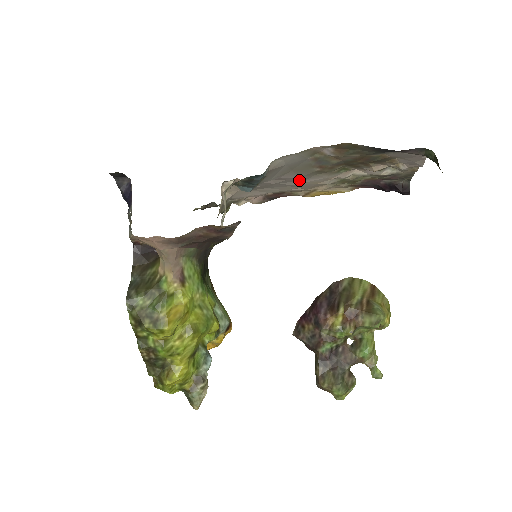
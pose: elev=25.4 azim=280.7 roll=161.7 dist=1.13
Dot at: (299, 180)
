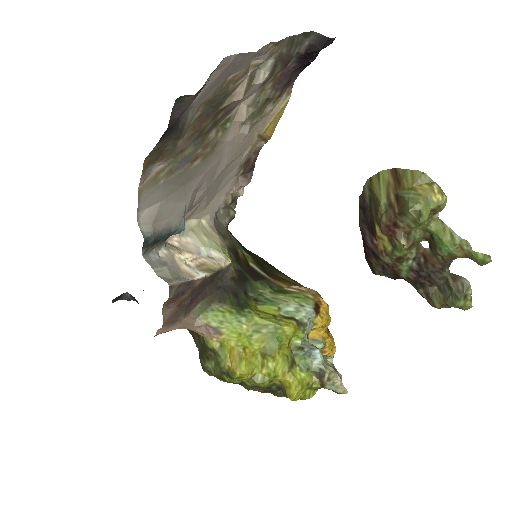
Dot at: (217, 165)
